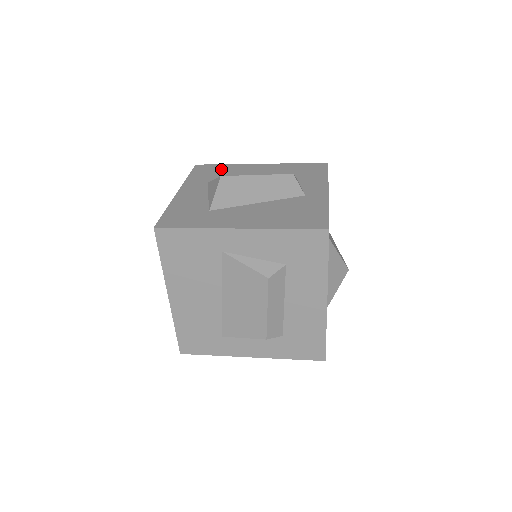
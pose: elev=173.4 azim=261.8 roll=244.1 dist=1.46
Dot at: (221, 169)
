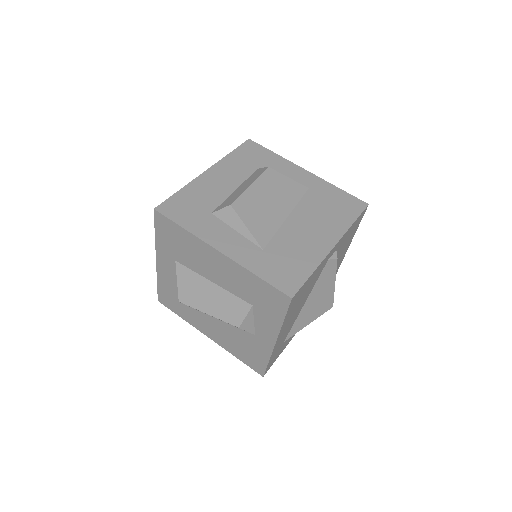
Dot at: (181, 239)
